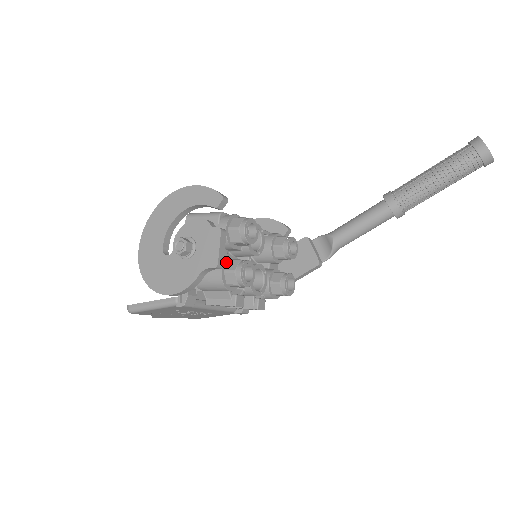
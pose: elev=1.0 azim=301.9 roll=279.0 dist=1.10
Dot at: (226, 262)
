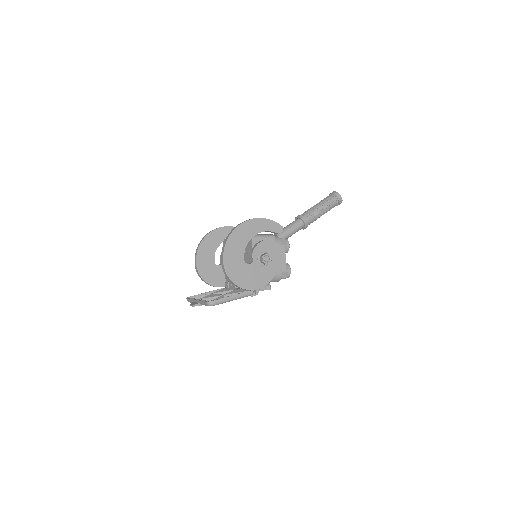
Dot at: occluded
